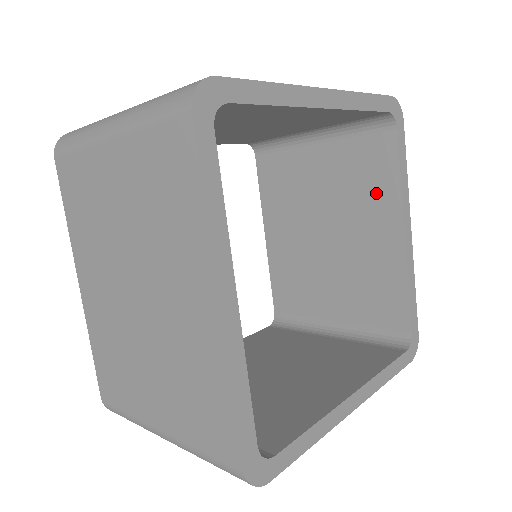
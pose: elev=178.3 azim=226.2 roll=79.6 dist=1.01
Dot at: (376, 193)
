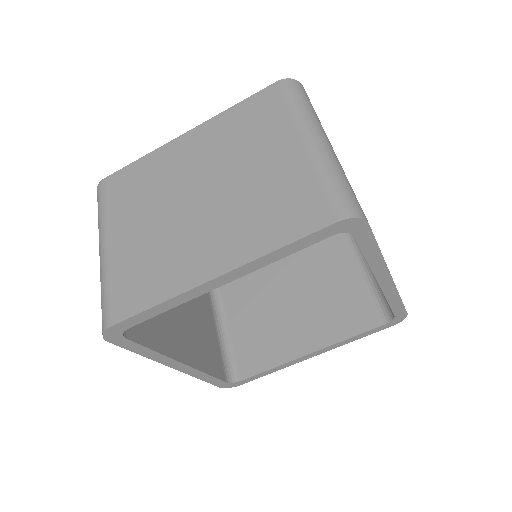
Dot at: occluded
